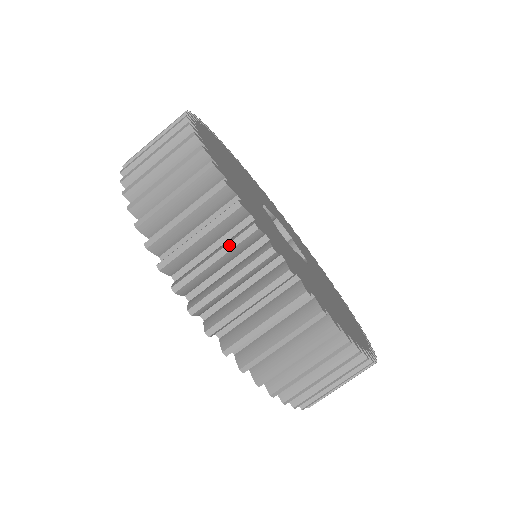
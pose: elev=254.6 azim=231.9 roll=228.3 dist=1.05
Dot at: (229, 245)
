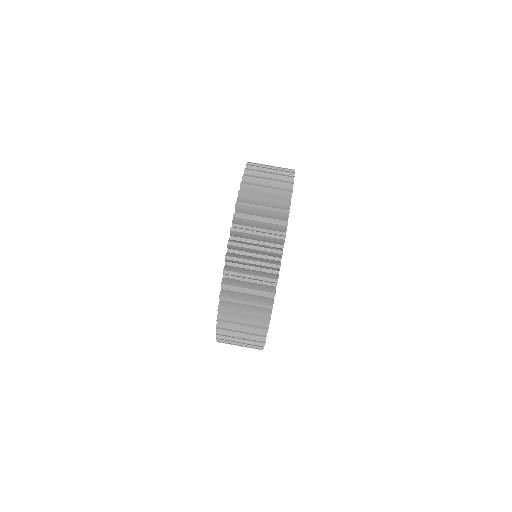
Dot at: (273, 208)
